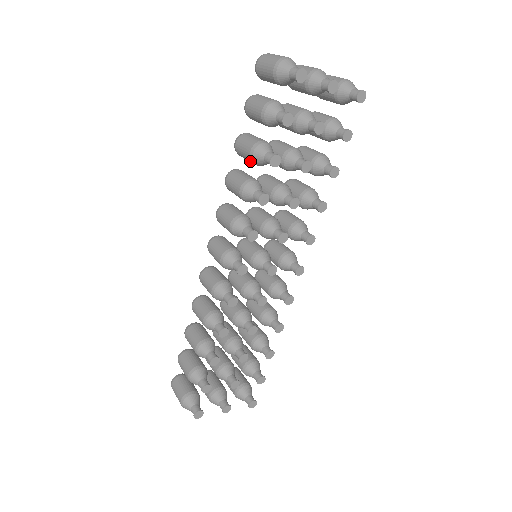
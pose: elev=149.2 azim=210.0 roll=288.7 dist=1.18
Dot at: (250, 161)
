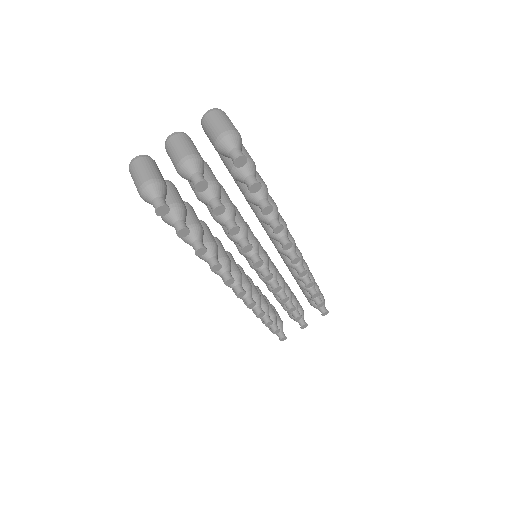
Dot at: occluded
